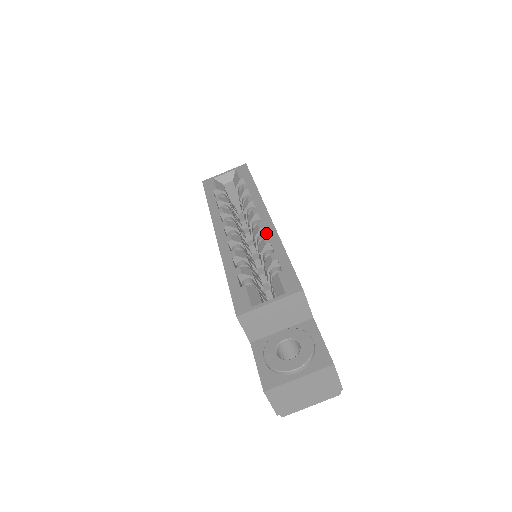
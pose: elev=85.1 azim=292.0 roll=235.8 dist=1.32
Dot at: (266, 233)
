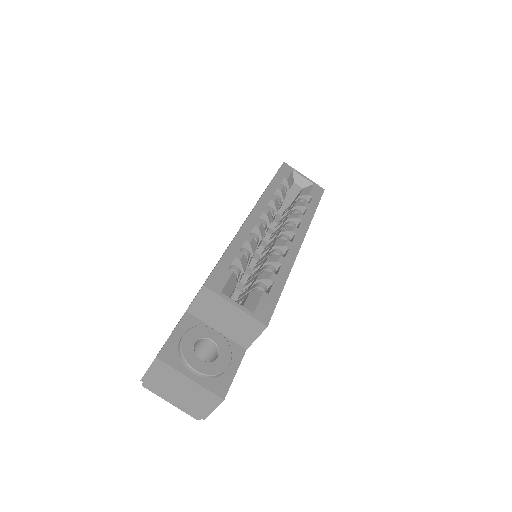
Dot at: (286, 254)
